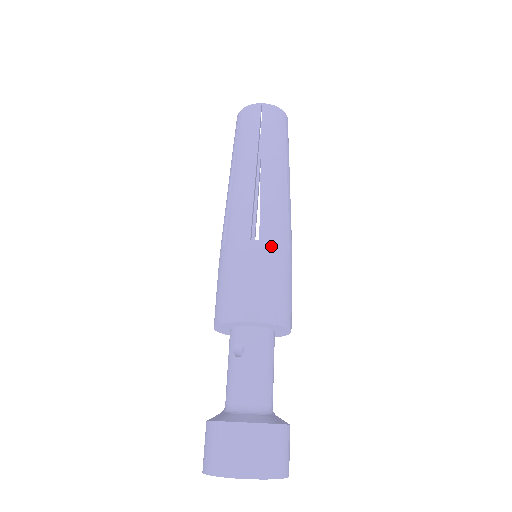
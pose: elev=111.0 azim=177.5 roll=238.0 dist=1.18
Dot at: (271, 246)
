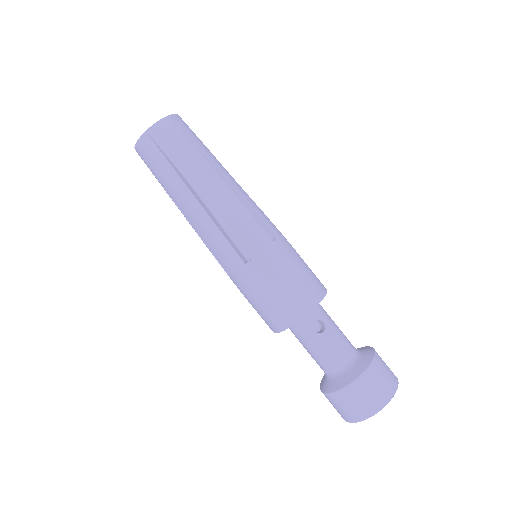
Dot at: (283, 238)
